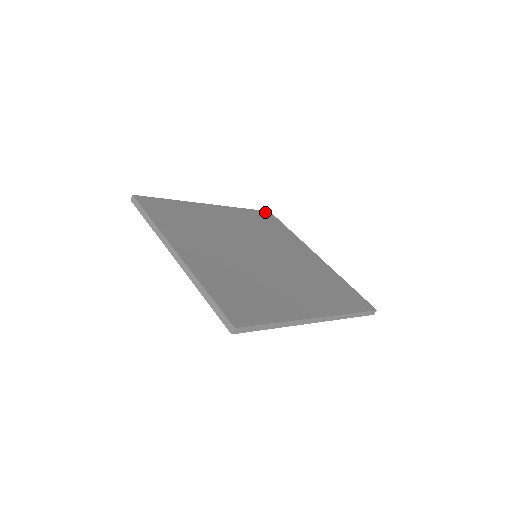
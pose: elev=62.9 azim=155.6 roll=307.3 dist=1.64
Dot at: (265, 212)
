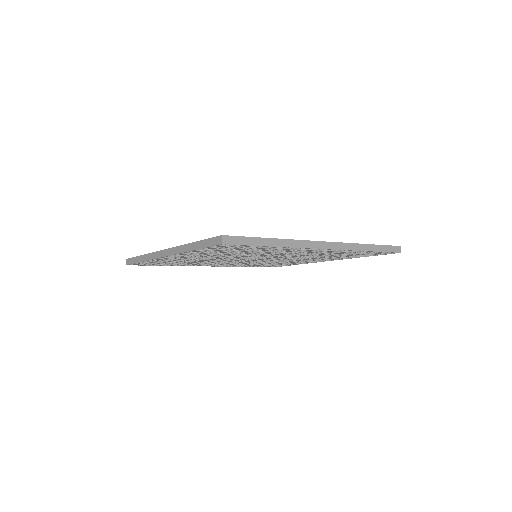
Dot at: occluded
